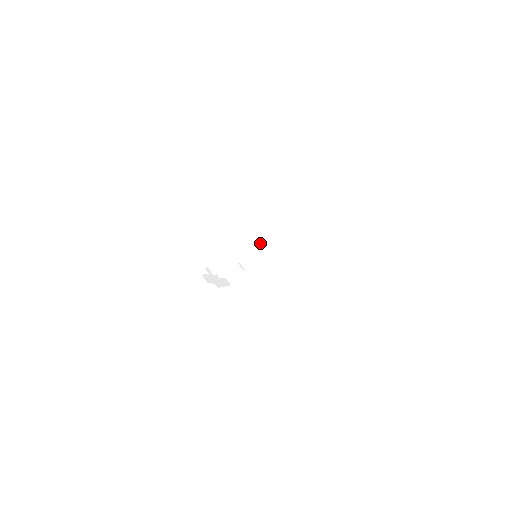
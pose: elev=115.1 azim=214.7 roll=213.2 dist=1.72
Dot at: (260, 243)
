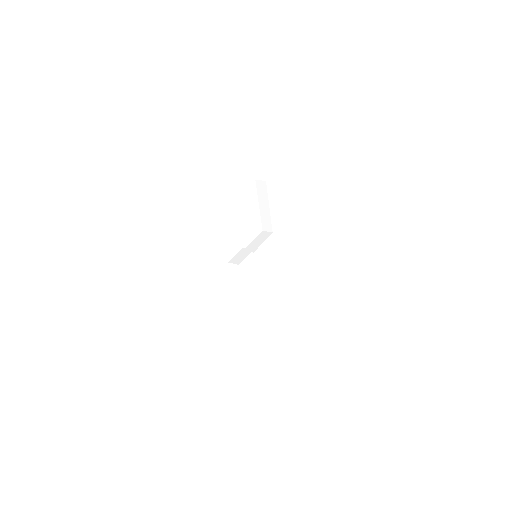
Dot at: (266, 231)
